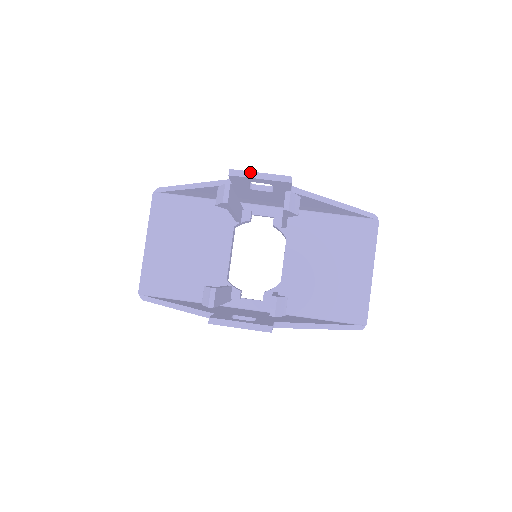
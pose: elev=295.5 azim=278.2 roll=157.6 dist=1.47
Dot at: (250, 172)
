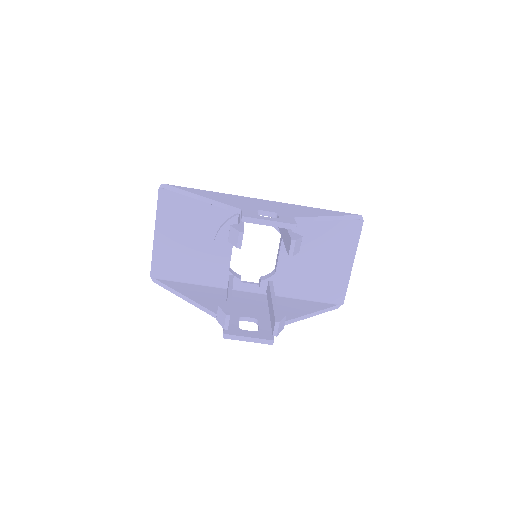
Dot at: (261, 220)
